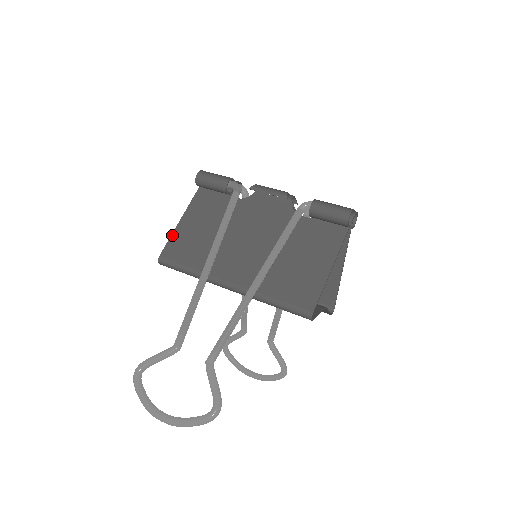
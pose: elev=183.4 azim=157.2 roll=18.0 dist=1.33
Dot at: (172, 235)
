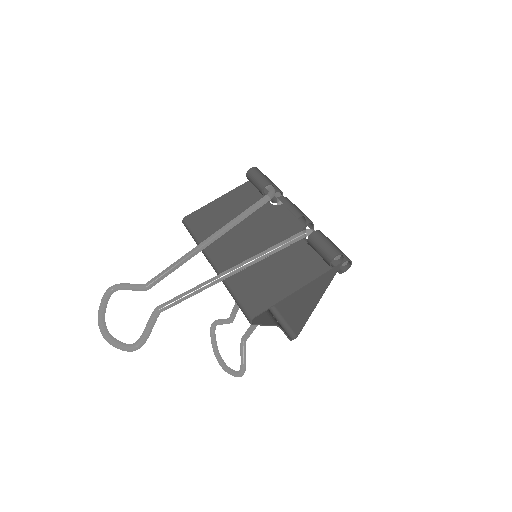
Dot at: (204, 206)
